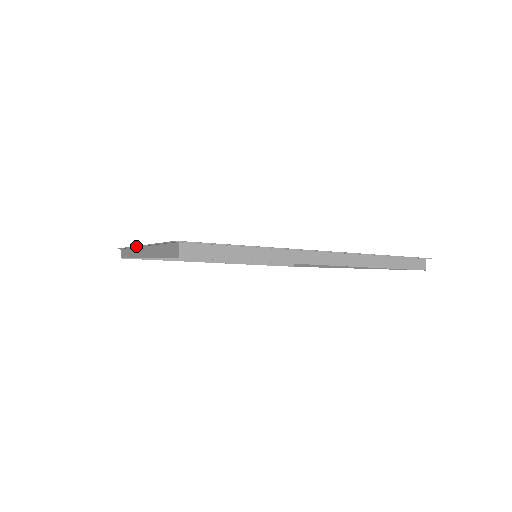
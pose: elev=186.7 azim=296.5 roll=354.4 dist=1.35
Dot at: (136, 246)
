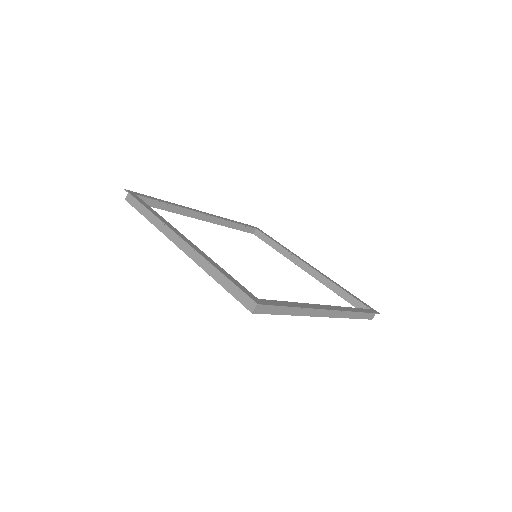
Dot at: (174, 232)
